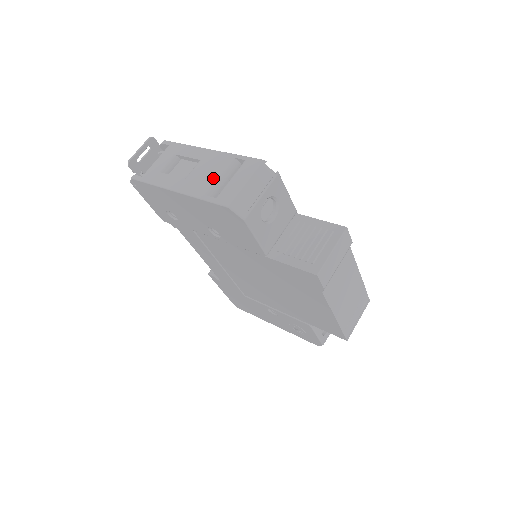
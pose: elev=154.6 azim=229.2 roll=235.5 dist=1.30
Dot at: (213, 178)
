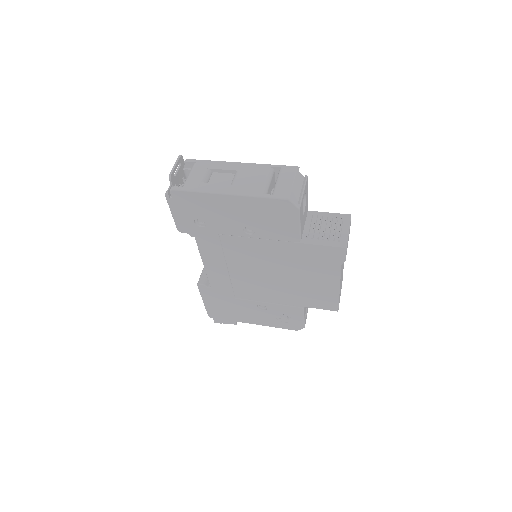
Dot at: (261, 182)
